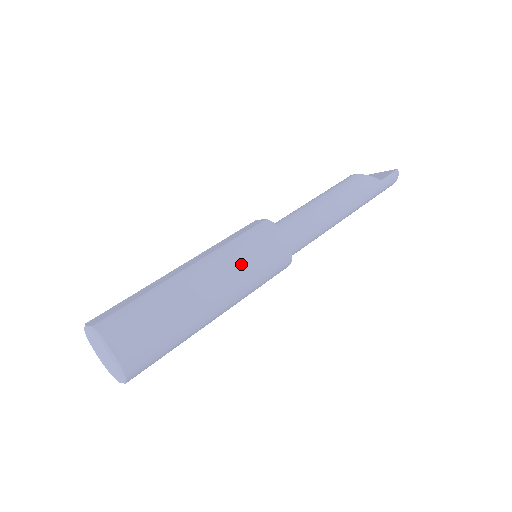
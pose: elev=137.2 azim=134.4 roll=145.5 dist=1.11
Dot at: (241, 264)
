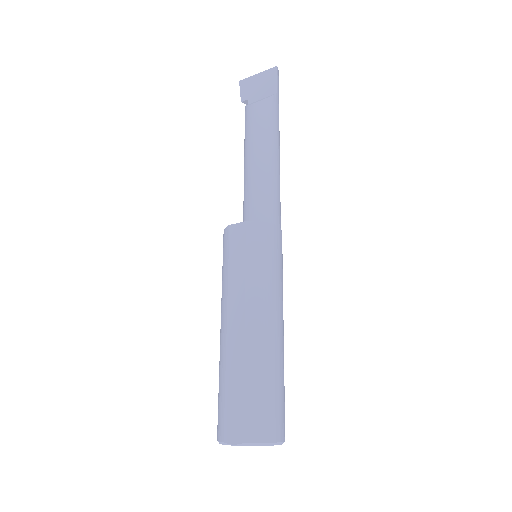
Dot at: (273, 283)
